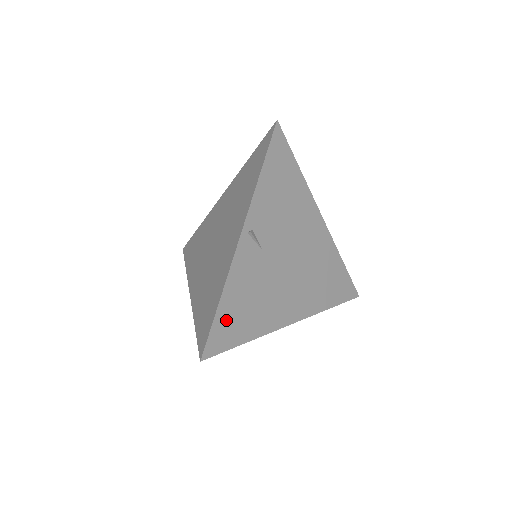
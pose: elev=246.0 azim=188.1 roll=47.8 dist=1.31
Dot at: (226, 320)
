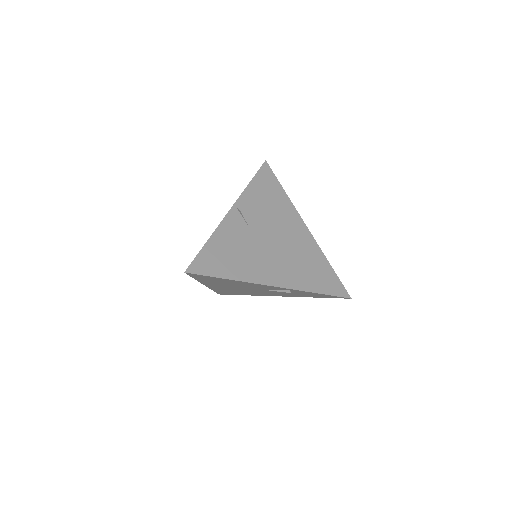
Dot at: (211, 256)
